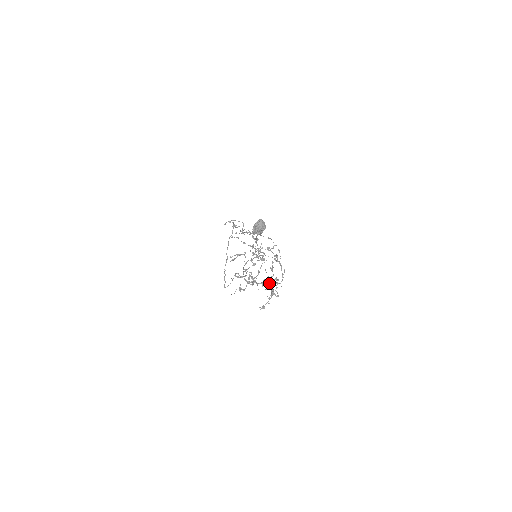
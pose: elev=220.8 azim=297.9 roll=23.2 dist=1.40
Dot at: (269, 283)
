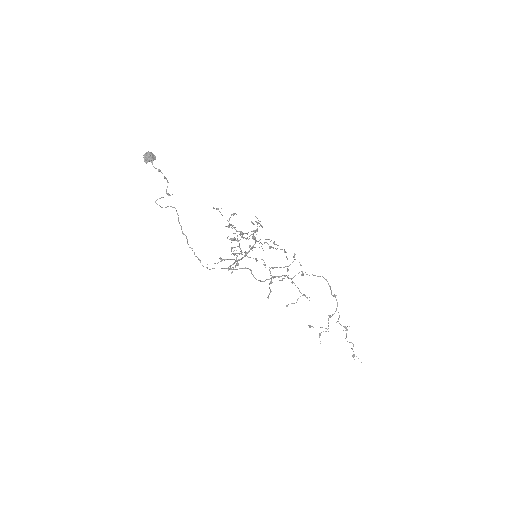
Dot at: occluded
